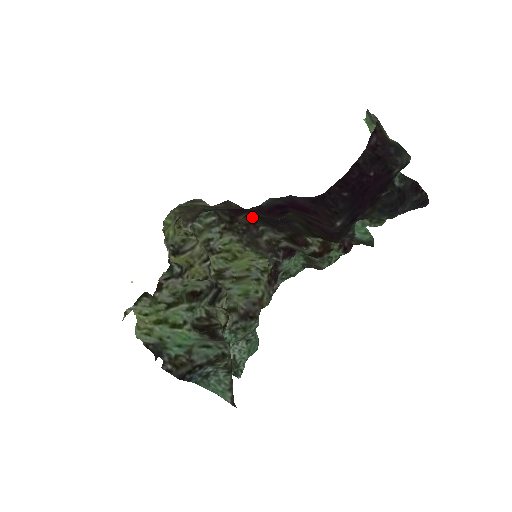
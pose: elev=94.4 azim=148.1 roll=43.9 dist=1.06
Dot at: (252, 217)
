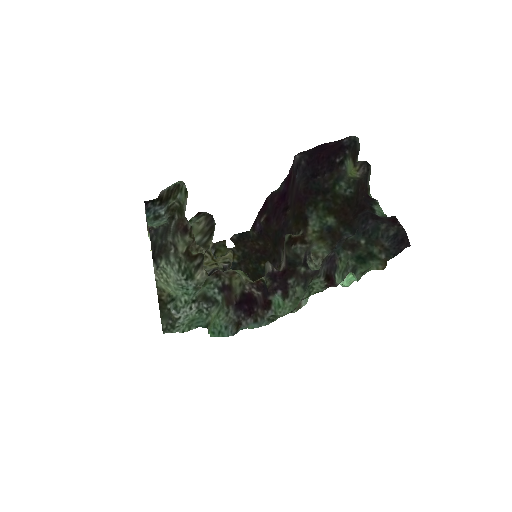
Dot at: (277, 265)
